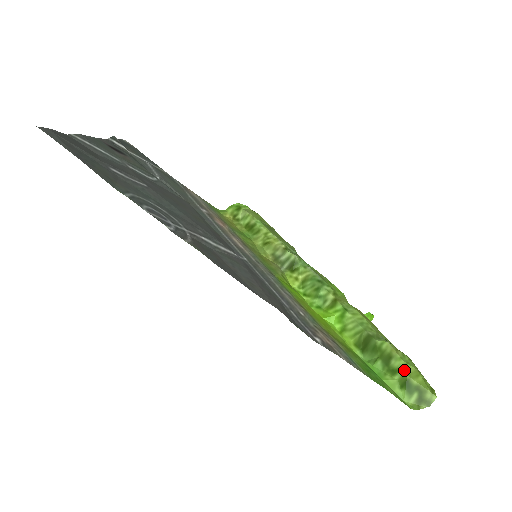
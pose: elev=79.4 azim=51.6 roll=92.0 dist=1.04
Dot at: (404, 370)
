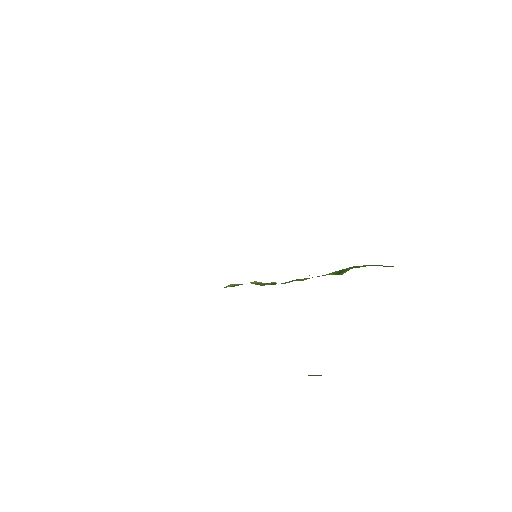
Dot at: (369, 265)
